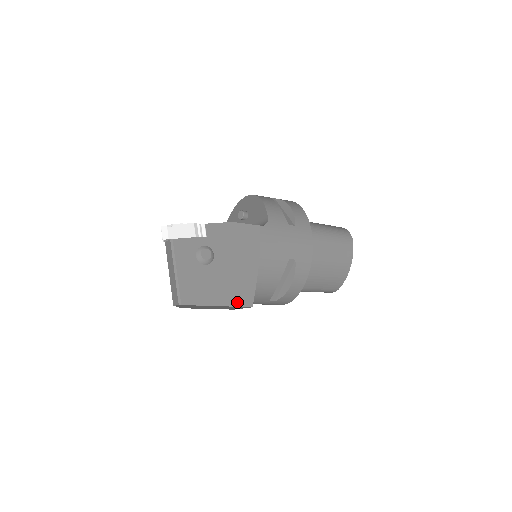
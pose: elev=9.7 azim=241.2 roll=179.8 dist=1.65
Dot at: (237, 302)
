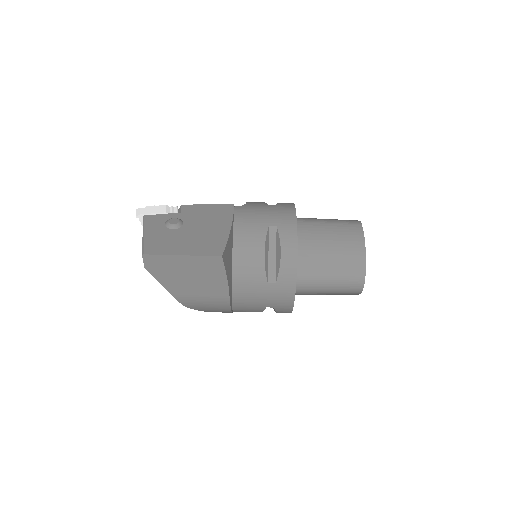
Dot at: (204, 253)
